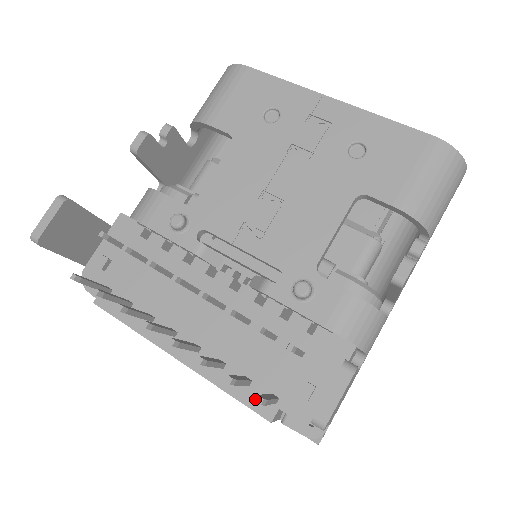
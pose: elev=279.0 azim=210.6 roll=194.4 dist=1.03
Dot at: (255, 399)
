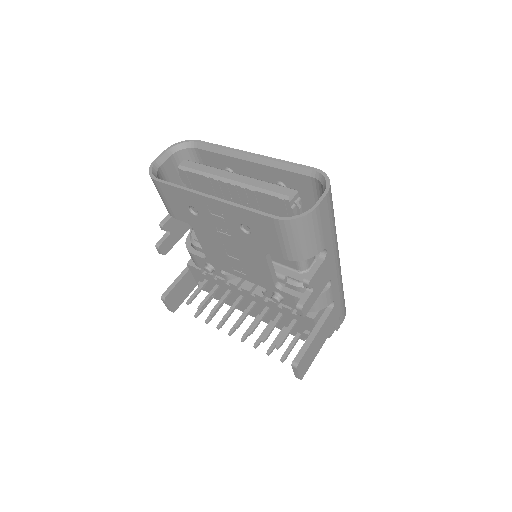
Dot at: (293, 333)
